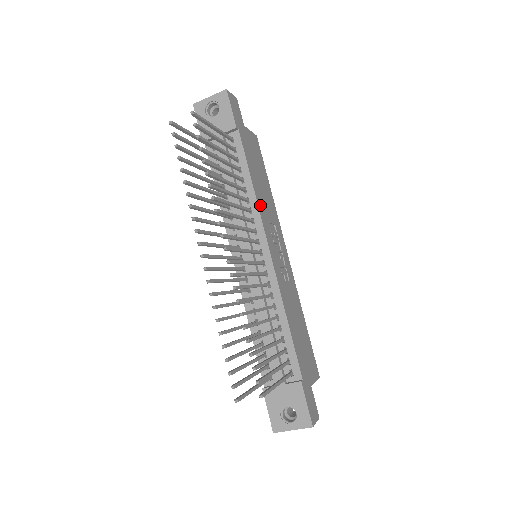
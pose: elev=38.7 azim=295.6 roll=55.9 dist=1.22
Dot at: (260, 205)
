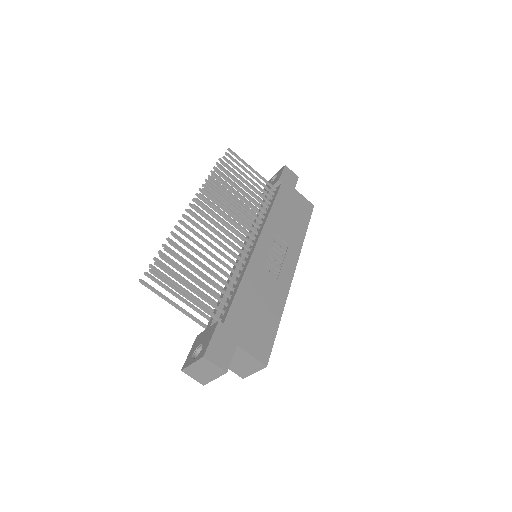
Dot at: (272, 221)
